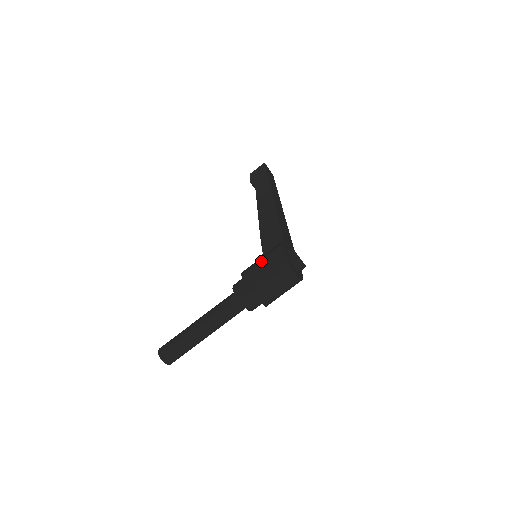
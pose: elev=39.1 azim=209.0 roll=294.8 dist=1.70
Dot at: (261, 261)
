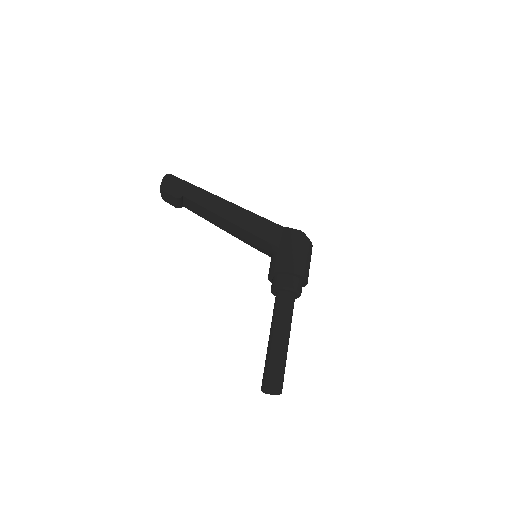
Dot at: (290, 251)
